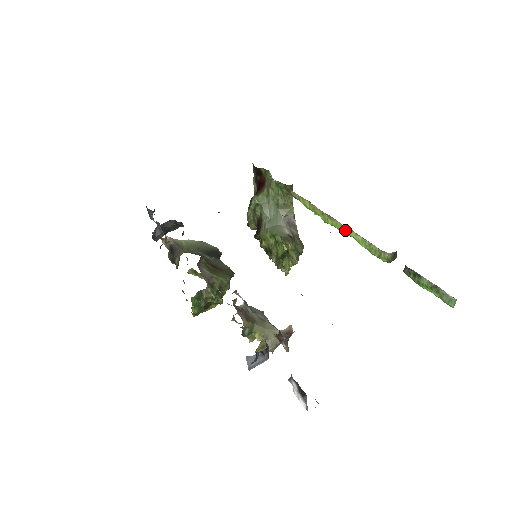
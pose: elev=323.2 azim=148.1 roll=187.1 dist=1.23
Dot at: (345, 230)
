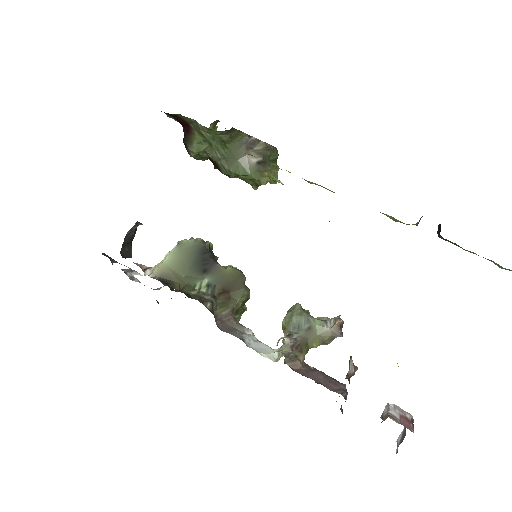
Dot at: occluded
